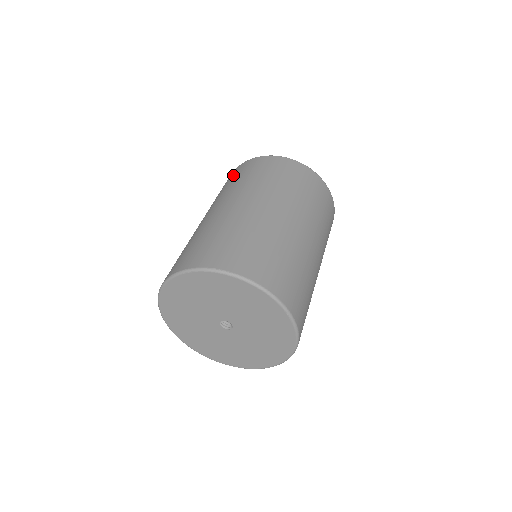
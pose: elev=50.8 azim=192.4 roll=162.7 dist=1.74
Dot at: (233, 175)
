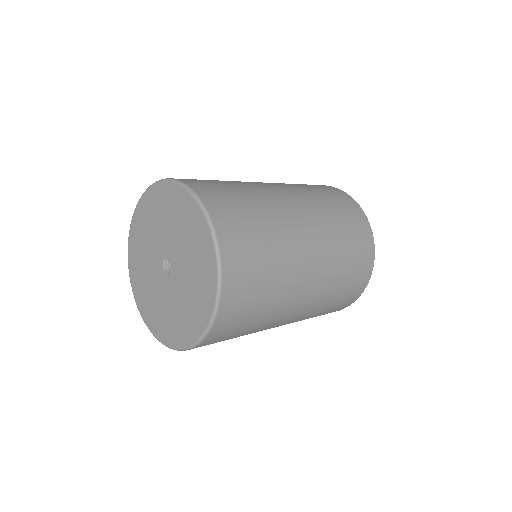
Dot at: (328, 189)
